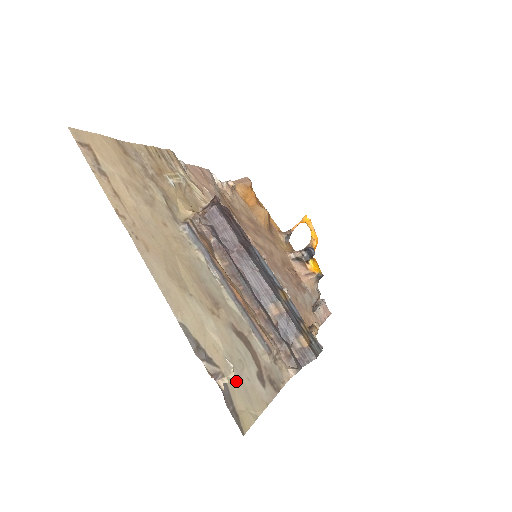
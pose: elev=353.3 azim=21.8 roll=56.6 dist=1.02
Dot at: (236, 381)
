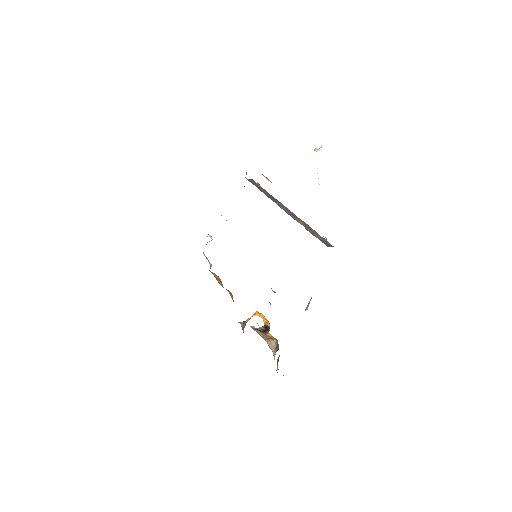
Dot at: occluded
